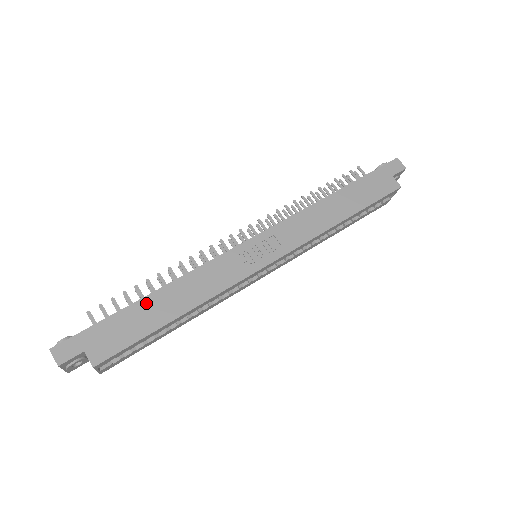
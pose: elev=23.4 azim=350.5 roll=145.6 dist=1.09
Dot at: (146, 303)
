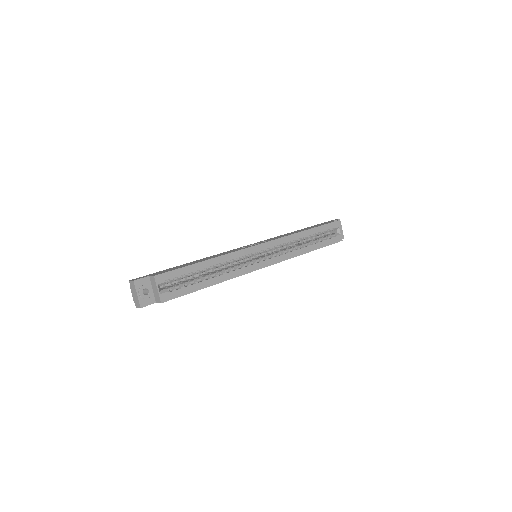
Dot at: occluded
